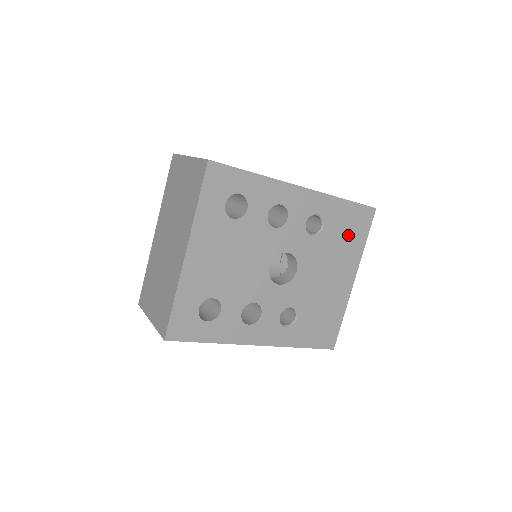
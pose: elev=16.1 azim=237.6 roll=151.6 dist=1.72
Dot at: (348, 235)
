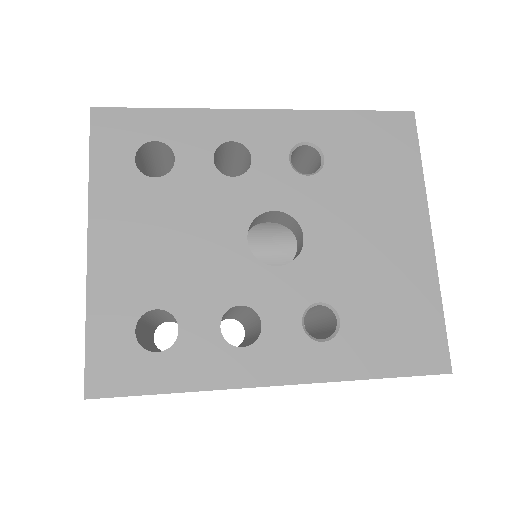
Dot at: (379, 162)
